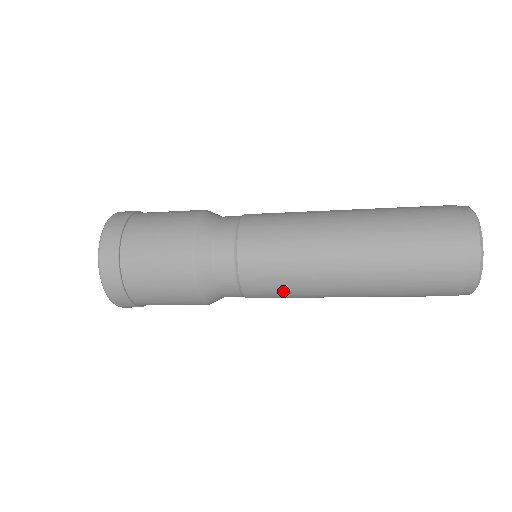
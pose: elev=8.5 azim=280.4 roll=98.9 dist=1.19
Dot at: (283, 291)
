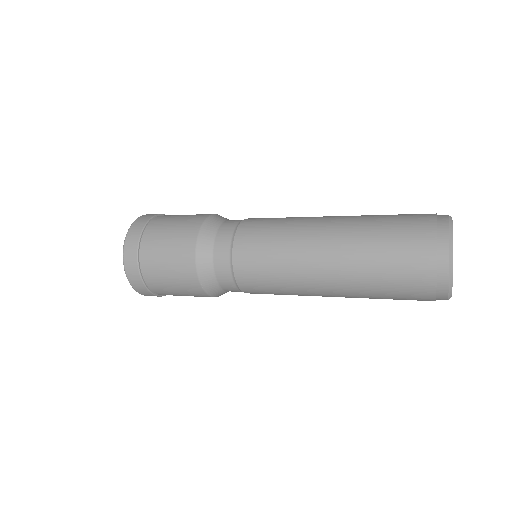
Dot at: (274, 290)
